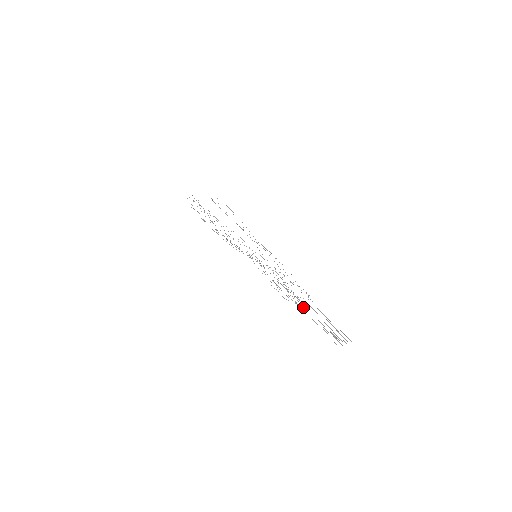
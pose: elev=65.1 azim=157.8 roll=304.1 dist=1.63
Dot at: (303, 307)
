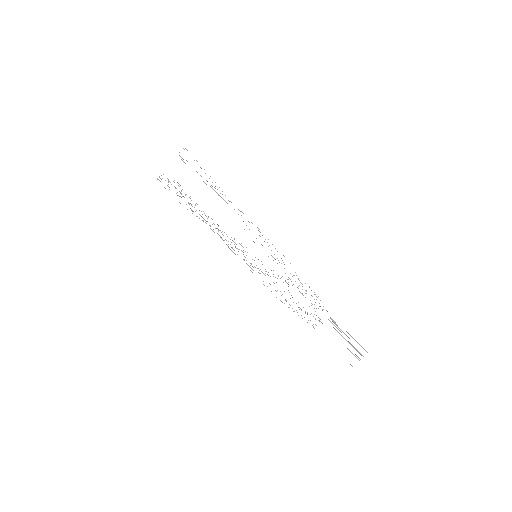
Dot at: occluded
